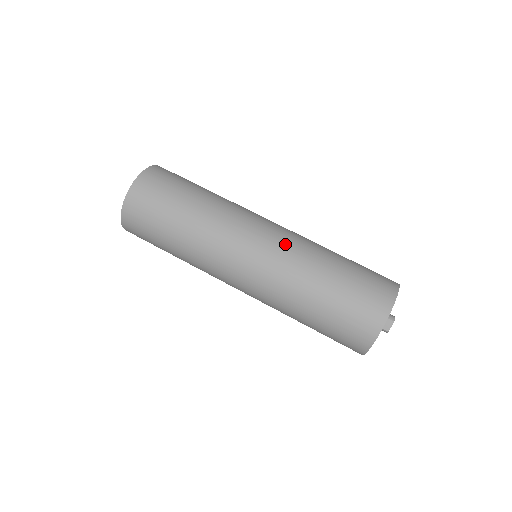
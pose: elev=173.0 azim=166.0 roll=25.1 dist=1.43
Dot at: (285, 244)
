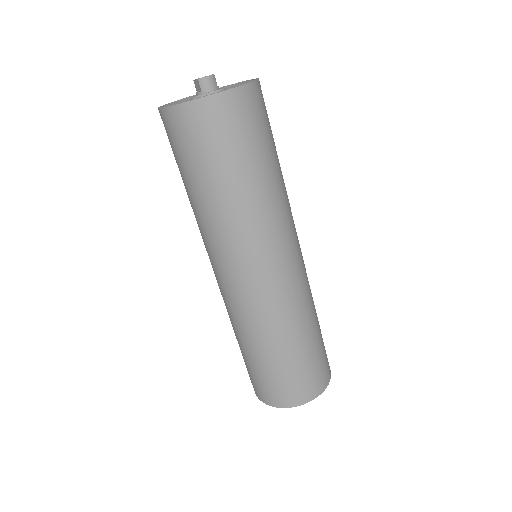
Dot at: (250, 305)
